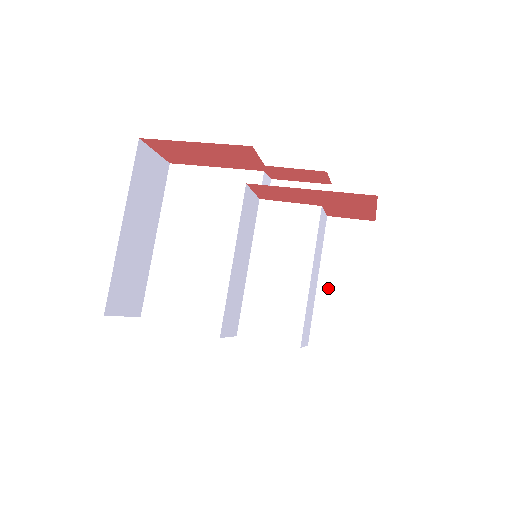
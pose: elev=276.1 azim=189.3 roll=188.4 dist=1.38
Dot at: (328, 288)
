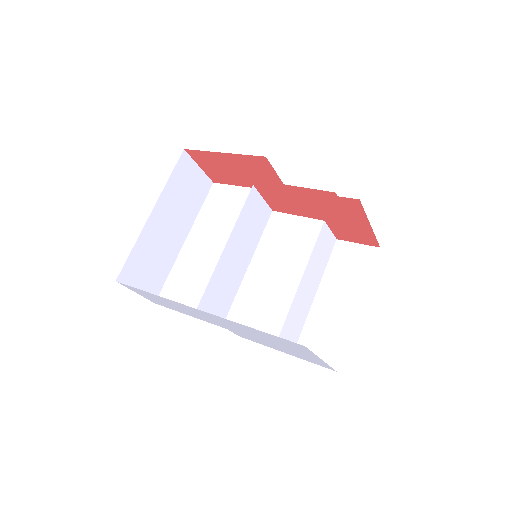
Dot at: (323, 304)
